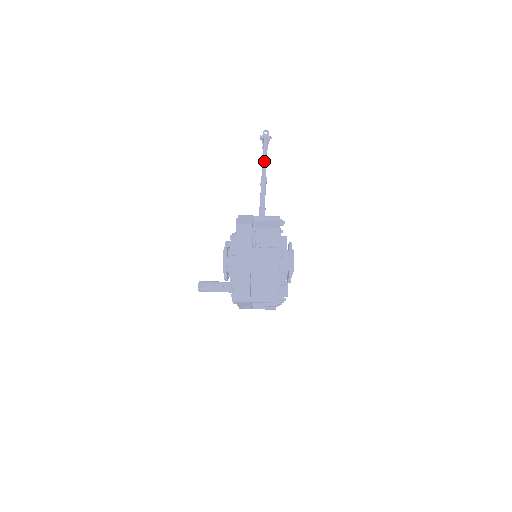
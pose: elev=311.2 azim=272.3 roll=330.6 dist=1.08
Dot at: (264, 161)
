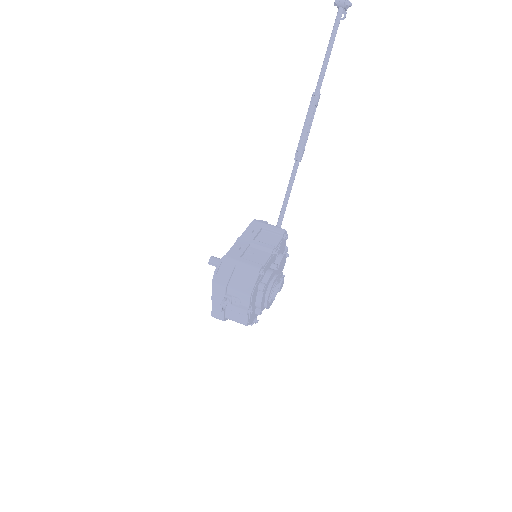
Dot at: (325, 61)
